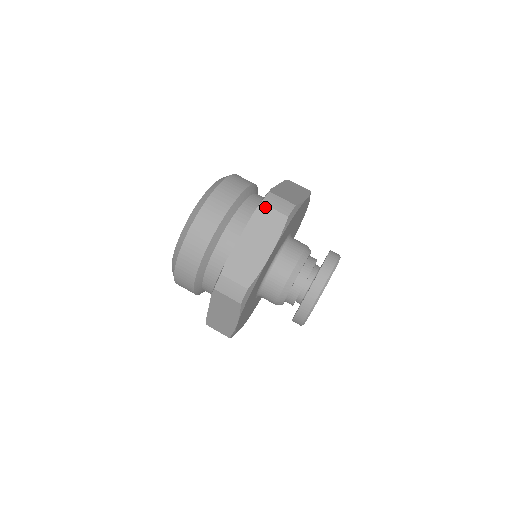
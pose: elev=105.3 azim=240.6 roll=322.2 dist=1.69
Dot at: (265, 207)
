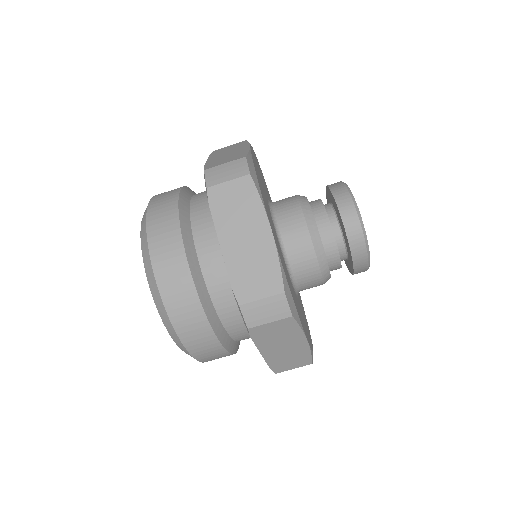
Dot at: (257, 328)
